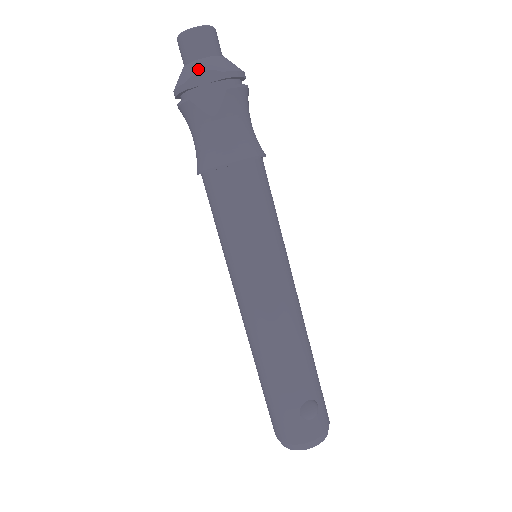
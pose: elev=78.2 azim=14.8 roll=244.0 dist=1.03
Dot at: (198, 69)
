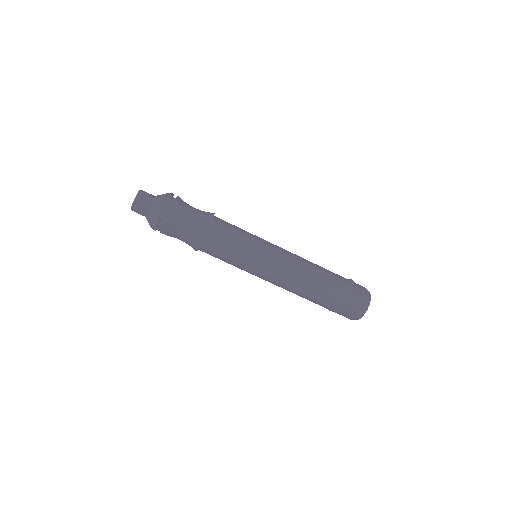
Dot at: (158, 204)
